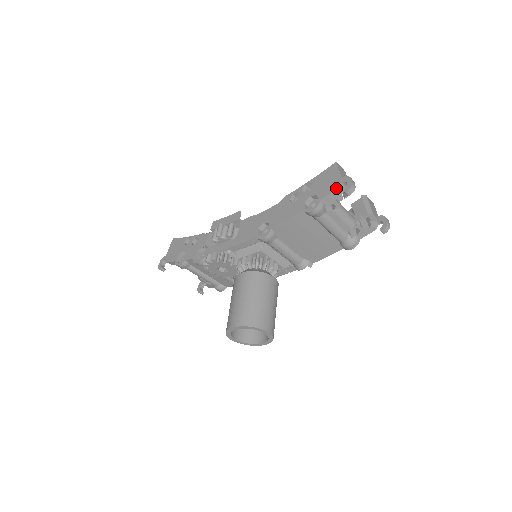
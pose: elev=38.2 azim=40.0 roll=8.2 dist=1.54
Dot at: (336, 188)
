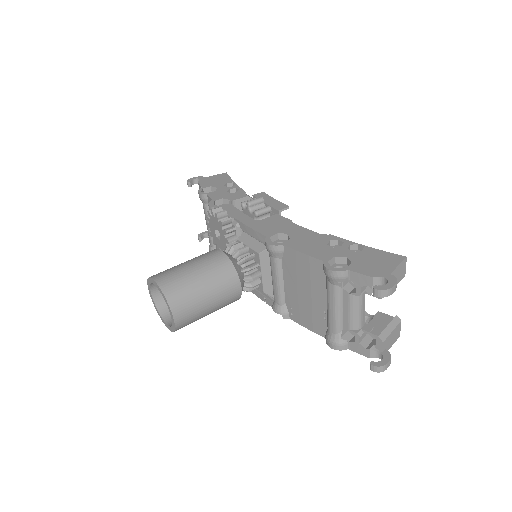
Dot at: (373, 276)
